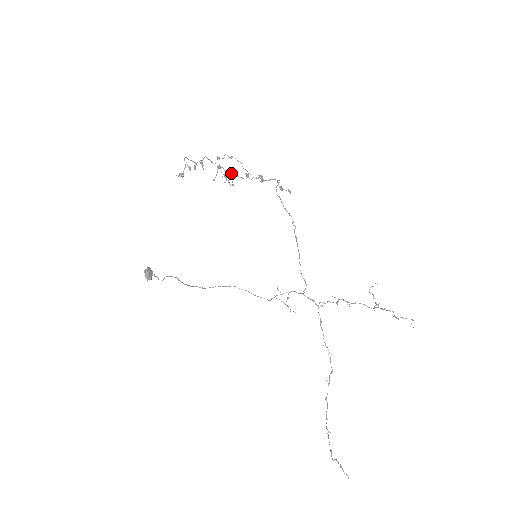
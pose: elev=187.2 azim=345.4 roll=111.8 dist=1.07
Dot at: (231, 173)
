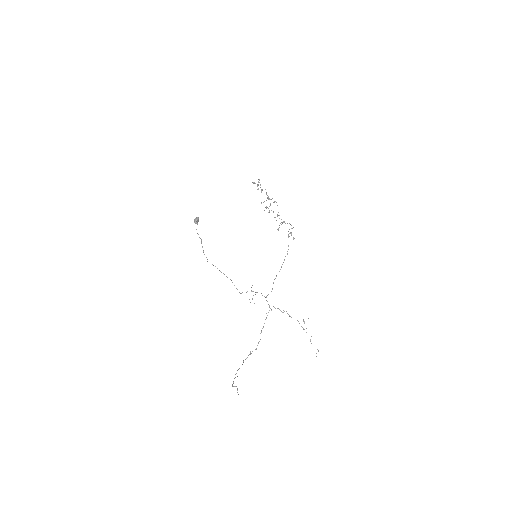
Dot at: occluded
